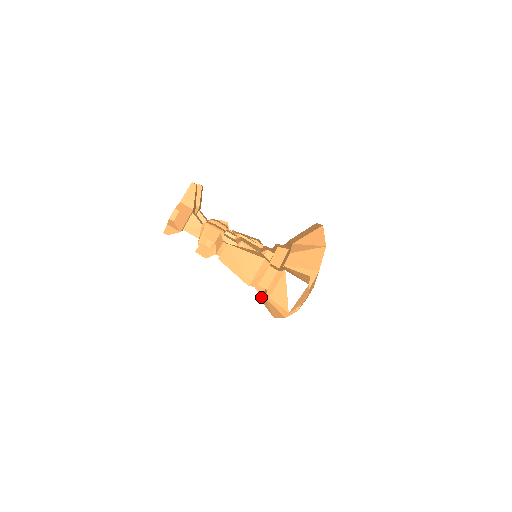
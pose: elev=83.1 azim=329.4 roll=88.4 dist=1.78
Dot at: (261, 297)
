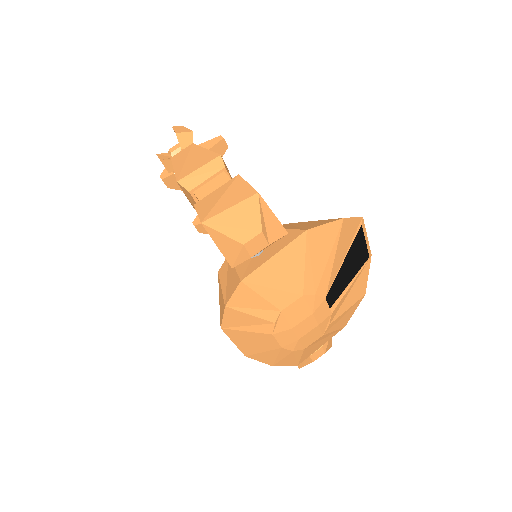
Dot at: occluded
